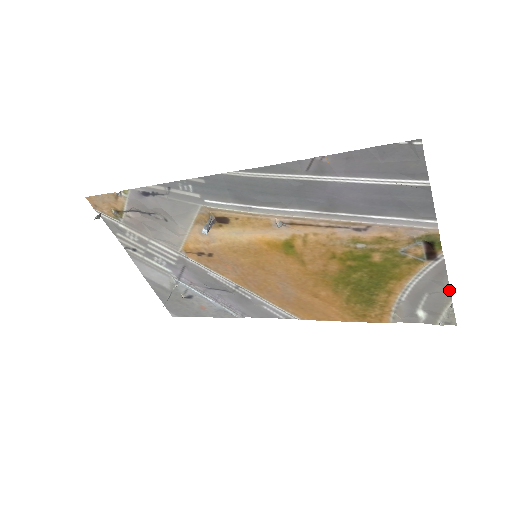
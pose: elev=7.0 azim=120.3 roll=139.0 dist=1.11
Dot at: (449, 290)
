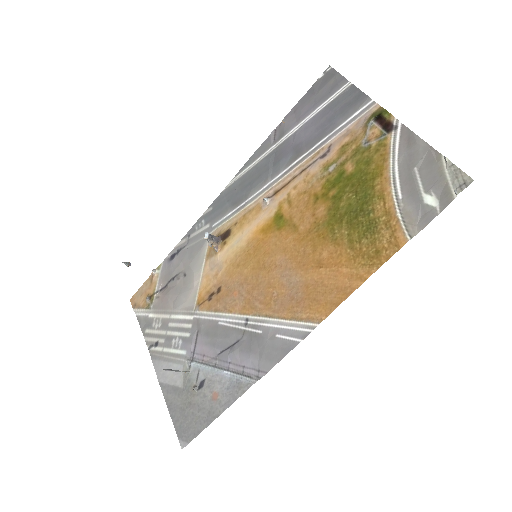
Dot at: (430, 147)
